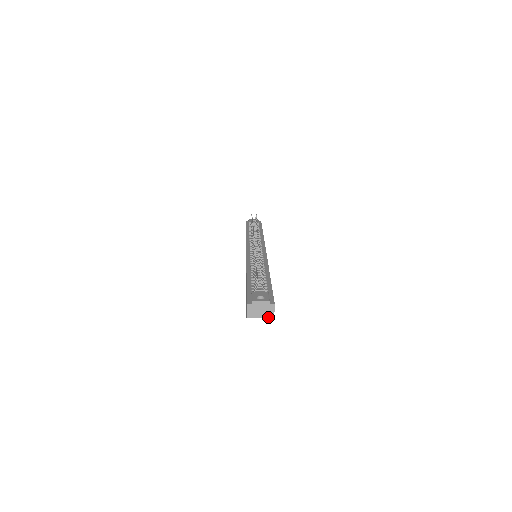
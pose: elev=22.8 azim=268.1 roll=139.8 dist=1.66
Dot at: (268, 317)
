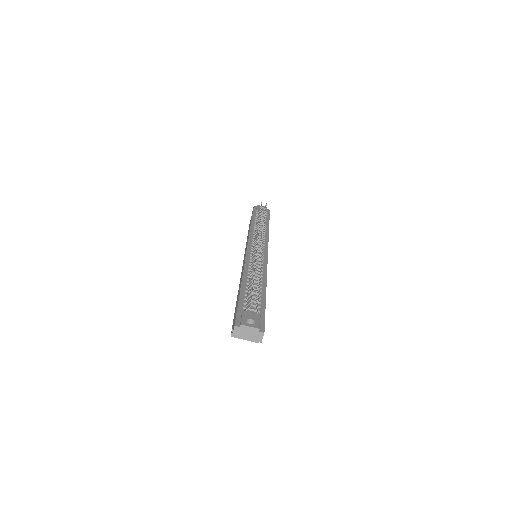
Dot at: (254, 341)
